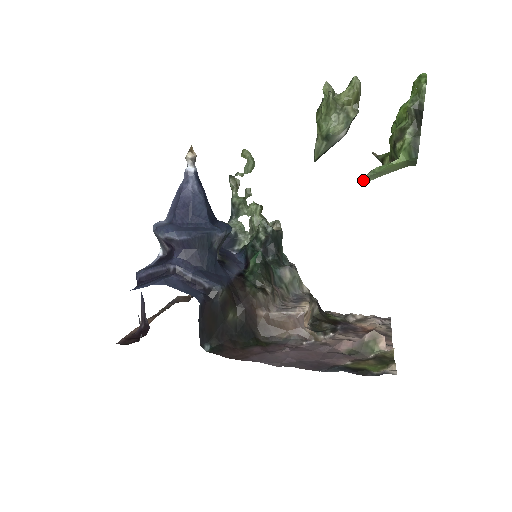
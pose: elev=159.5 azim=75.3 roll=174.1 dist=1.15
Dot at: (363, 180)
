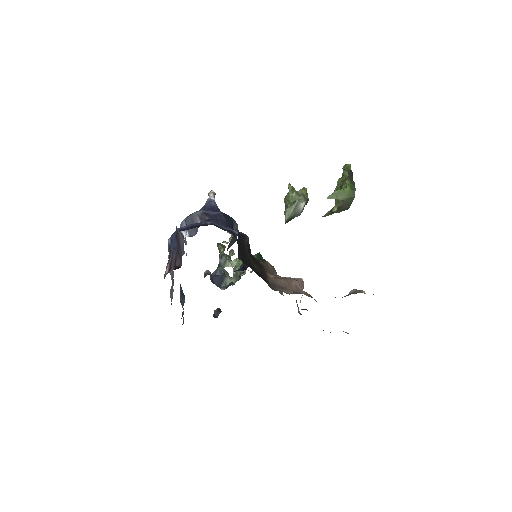
Dot at: (330, 196)
